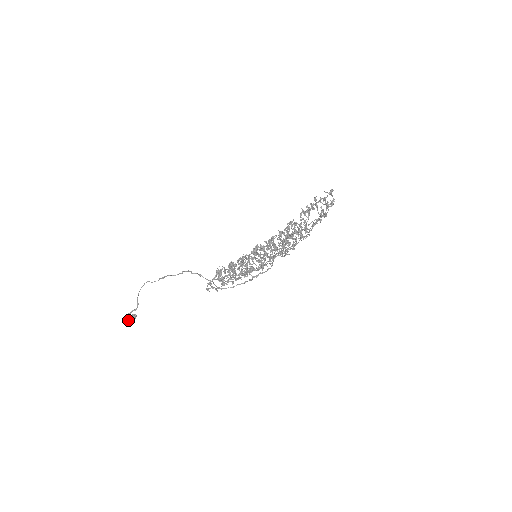
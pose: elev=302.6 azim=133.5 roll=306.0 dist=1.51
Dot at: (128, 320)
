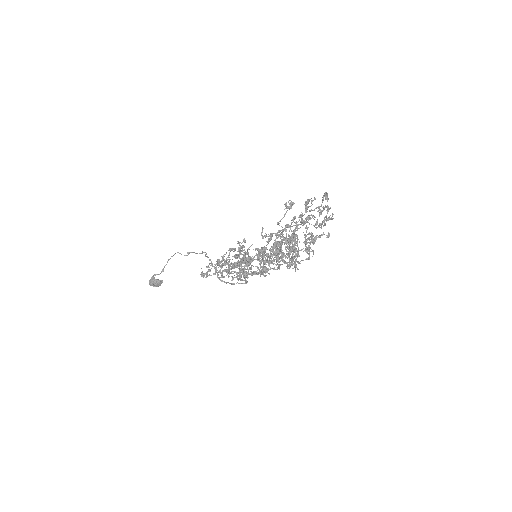
Dot at: (151, 282)
